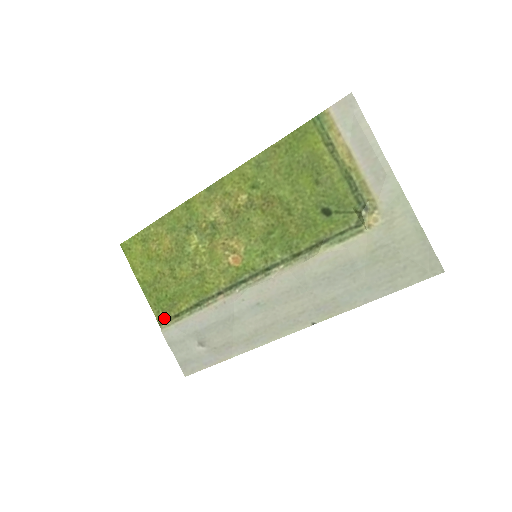
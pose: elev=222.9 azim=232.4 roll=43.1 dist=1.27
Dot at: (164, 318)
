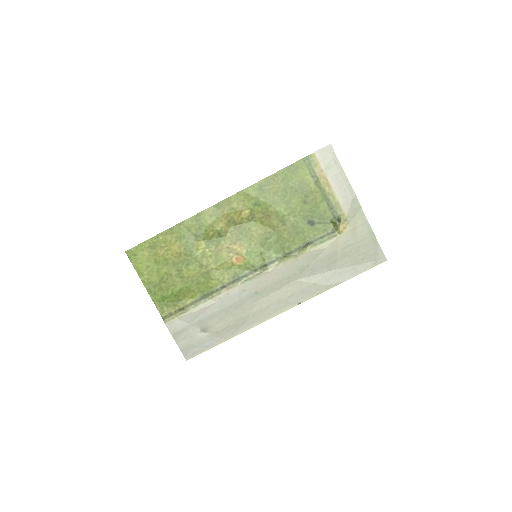
Dot at: (168, 313)
